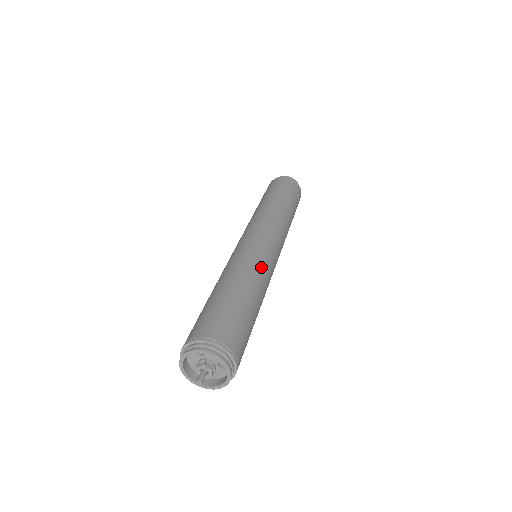
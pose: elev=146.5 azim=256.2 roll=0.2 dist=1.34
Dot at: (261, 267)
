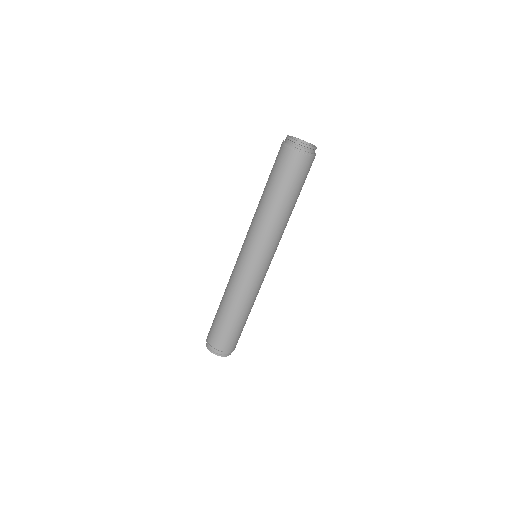
Dot at: (246, 289)
